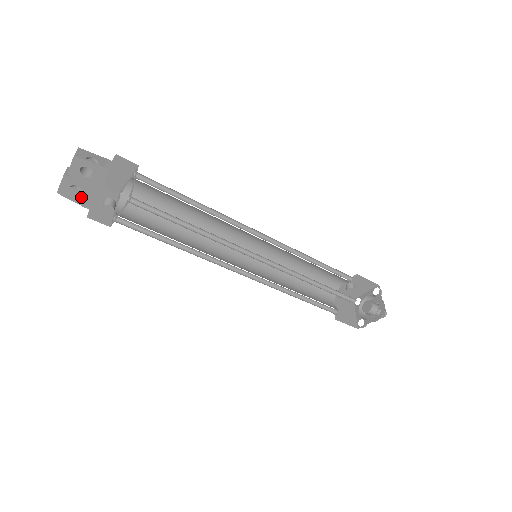
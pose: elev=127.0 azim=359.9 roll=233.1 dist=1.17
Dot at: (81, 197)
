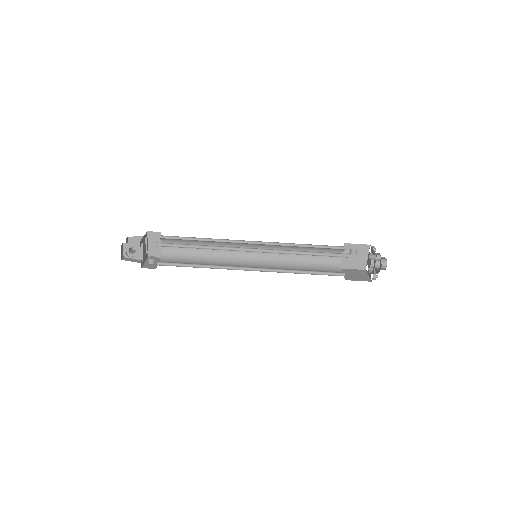
Dot at: occluded
